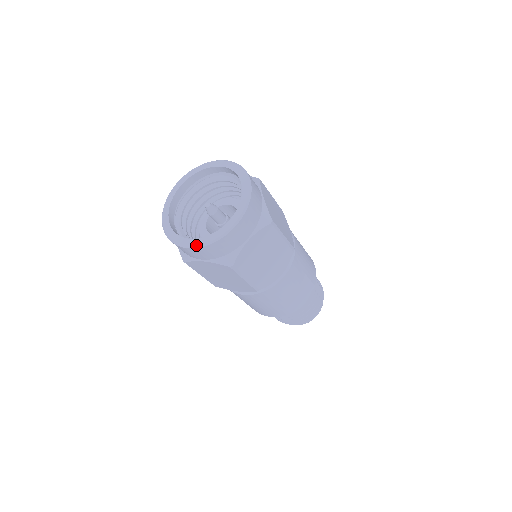
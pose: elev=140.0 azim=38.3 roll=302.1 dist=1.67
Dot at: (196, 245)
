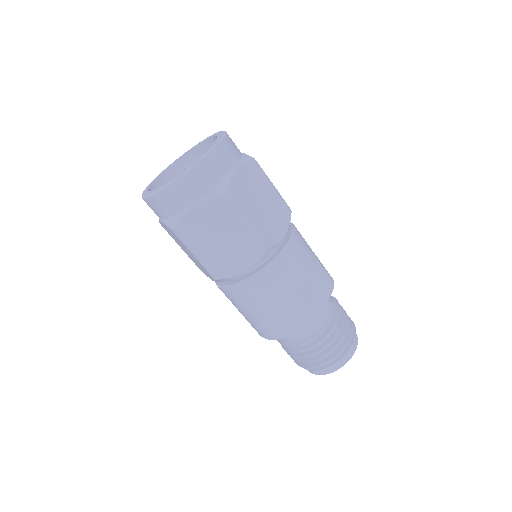
Dot at: (181, 173)
